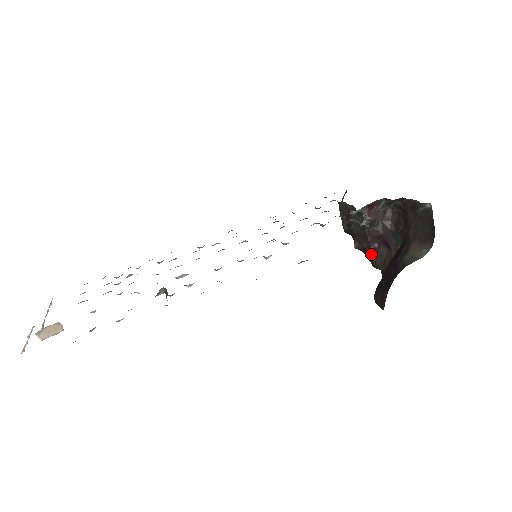
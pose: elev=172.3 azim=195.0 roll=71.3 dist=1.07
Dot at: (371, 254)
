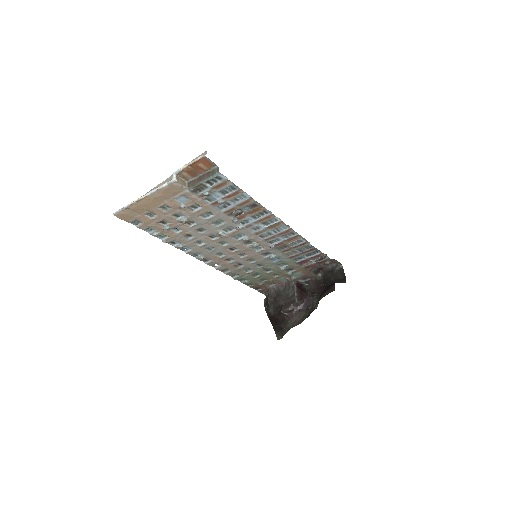
Dot at: (293, 315)
